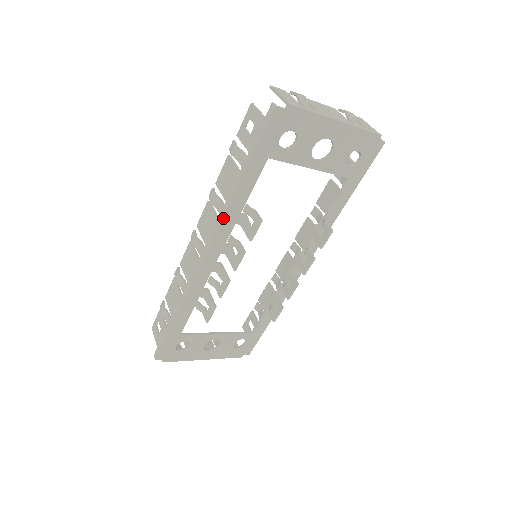
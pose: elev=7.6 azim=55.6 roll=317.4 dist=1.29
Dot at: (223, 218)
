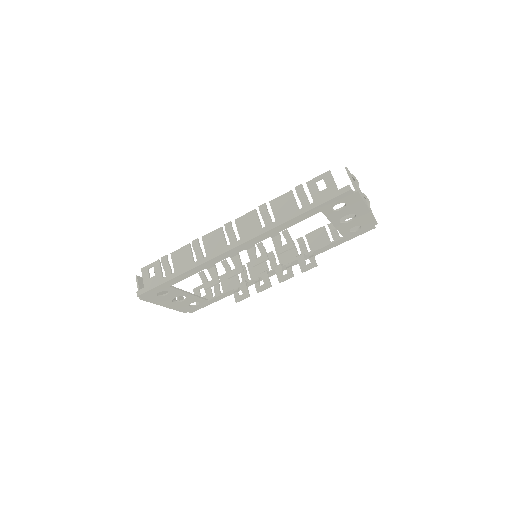
Dot at: (268, 231)
